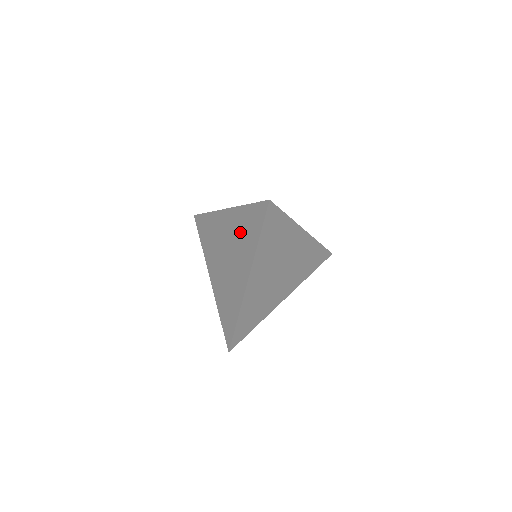
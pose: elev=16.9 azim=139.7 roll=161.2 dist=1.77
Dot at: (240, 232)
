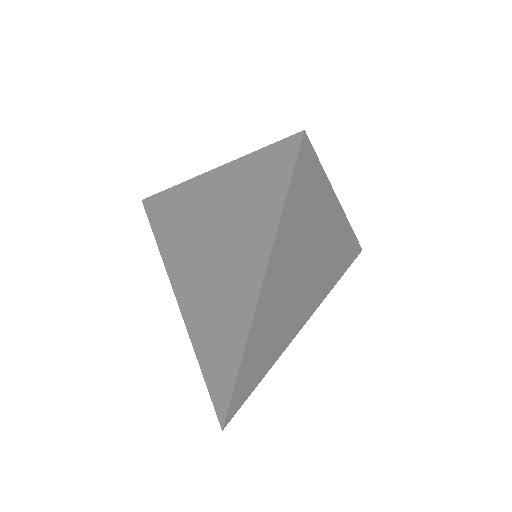
Dot at: (236, 209)
